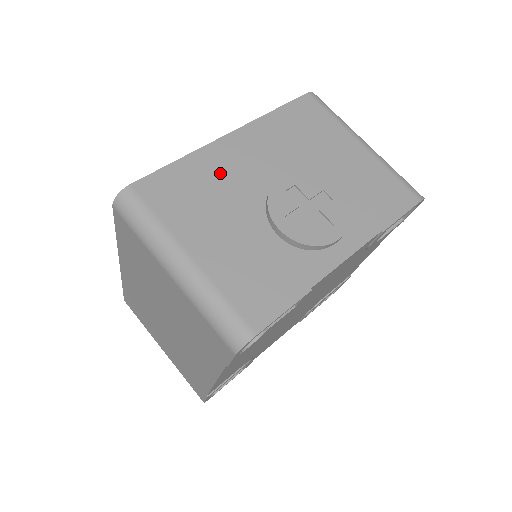
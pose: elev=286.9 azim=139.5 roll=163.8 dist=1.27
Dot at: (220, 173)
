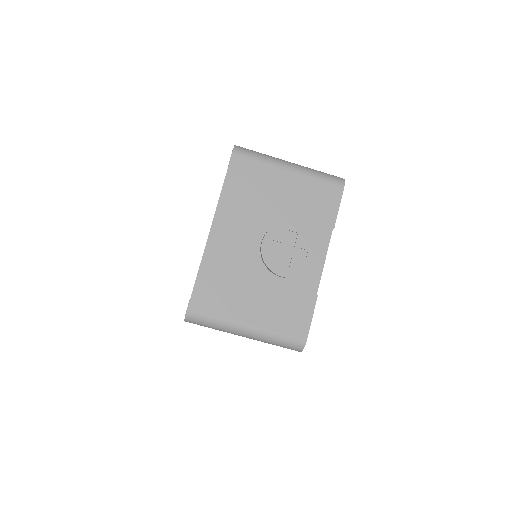
Dot at: (226, 261)
